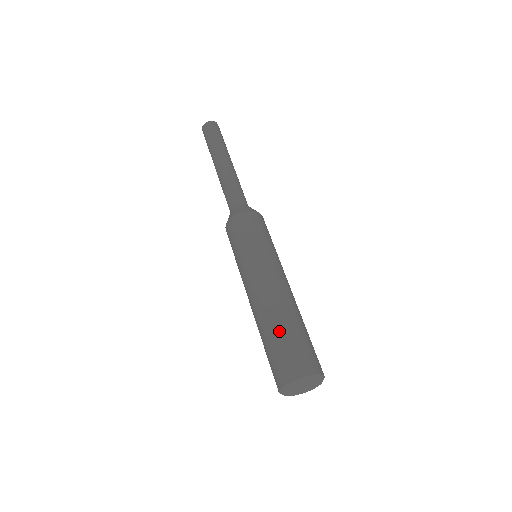
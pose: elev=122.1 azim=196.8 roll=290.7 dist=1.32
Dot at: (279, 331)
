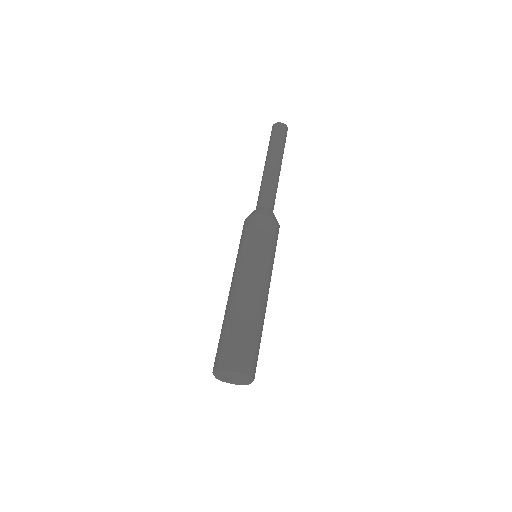
Dot at: (231, 326)
